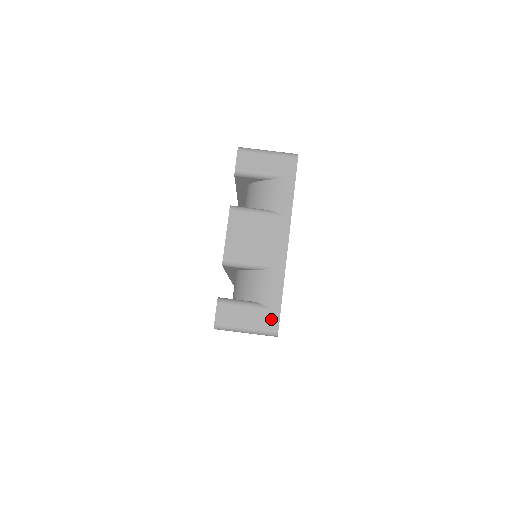
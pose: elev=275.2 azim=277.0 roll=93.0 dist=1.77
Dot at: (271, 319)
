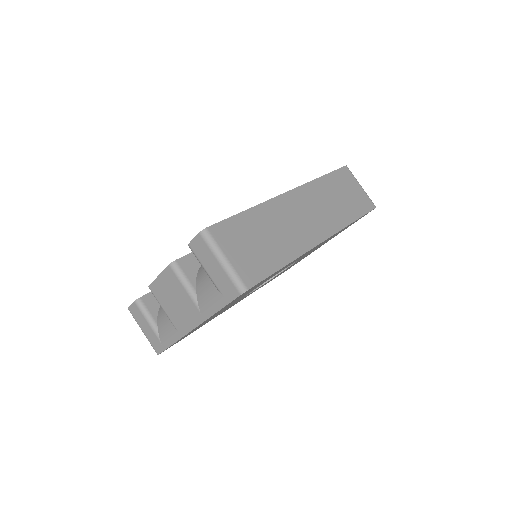
Dot at: (158, 346)
